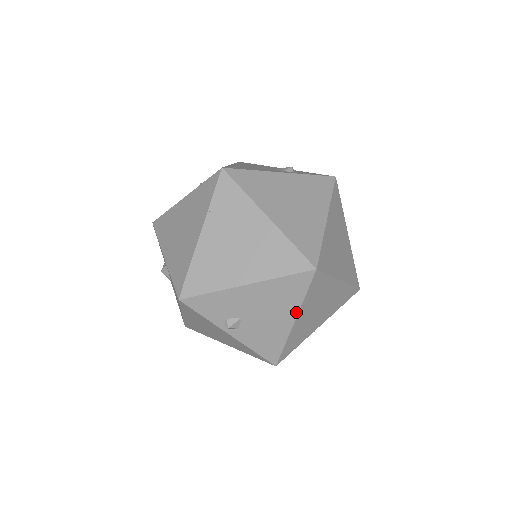
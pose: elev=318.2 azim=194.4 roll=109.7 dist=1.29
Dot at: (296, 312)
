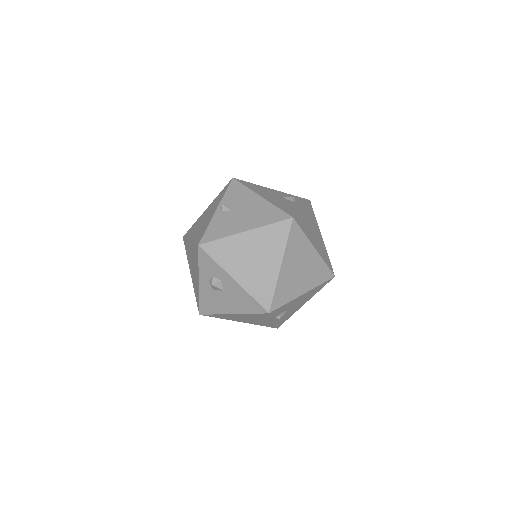
Dot at: occluded
